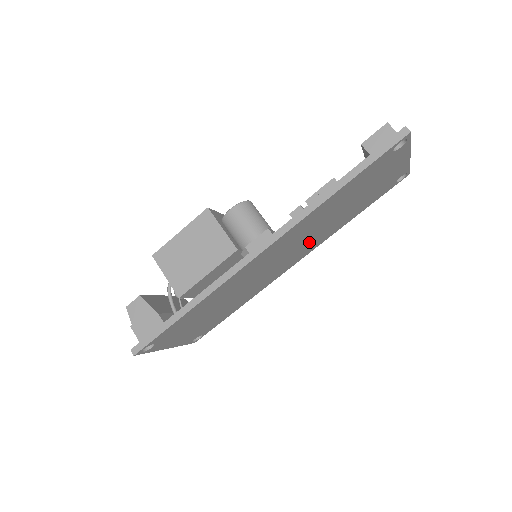
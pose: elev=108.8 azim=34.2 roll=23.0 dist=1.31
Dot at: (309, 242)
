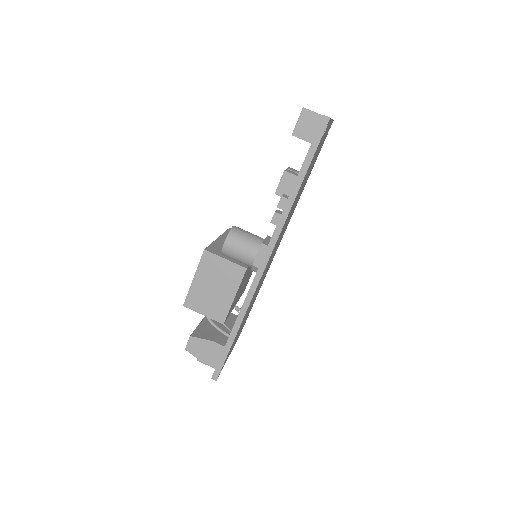
Dot at: (288, 221)
